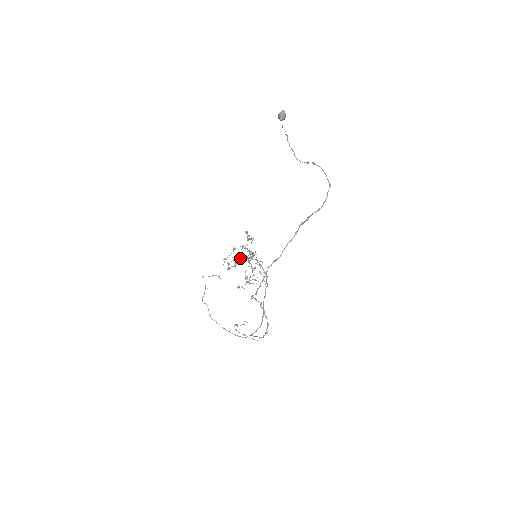
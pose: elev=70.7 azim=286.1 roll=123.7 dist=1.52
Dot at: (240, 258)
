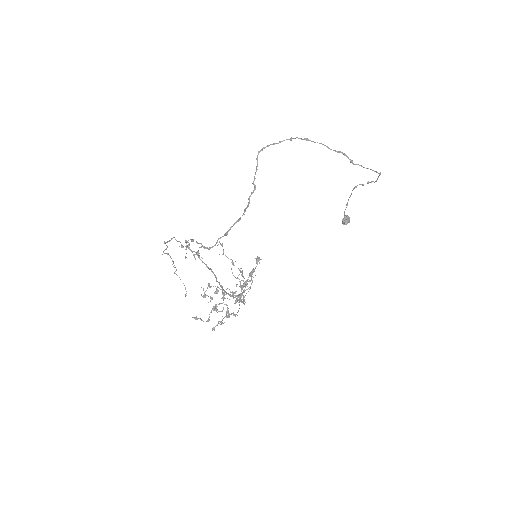
Dot at: (224, 294)
